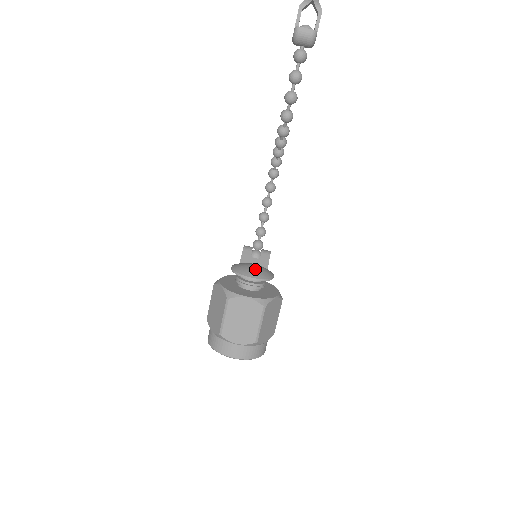
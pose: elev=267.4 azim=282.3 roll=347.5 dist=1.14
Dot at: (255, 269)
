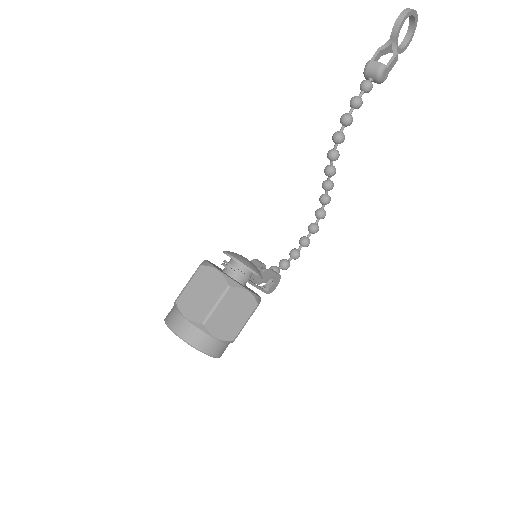
Dot at: (244, 257)
